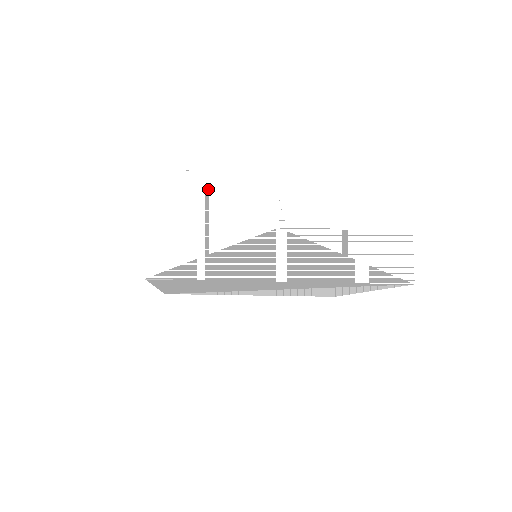
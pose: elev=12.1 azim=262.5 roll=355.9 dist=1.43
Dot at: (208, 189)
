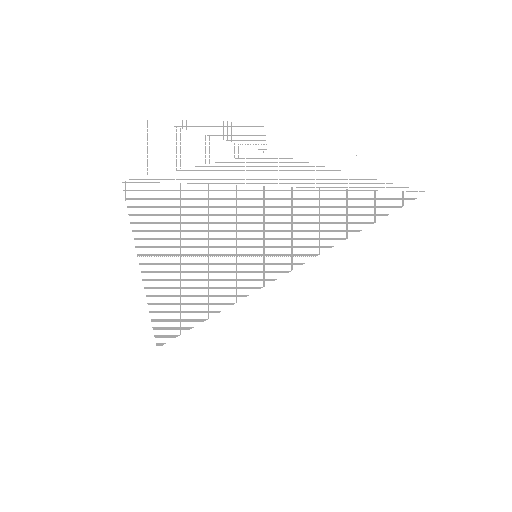
Dot at: (197, 129)
